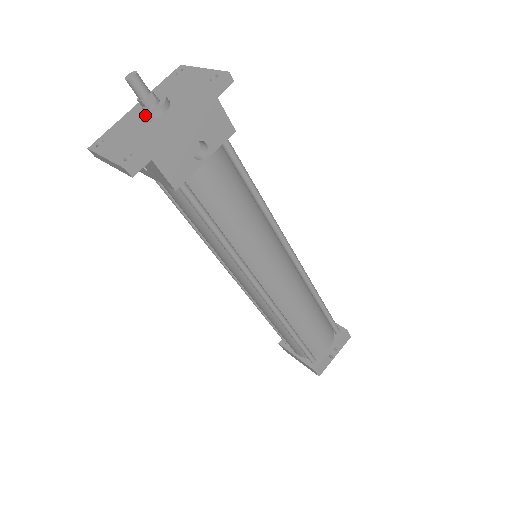
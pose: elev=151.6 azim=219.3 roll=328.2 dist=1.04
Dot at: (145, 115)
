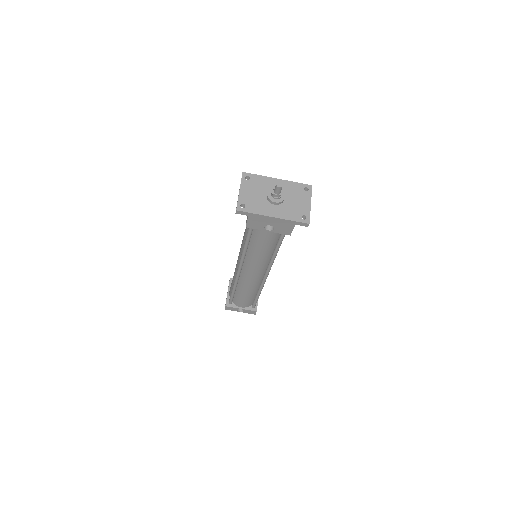
Dot at: (269, 197)
